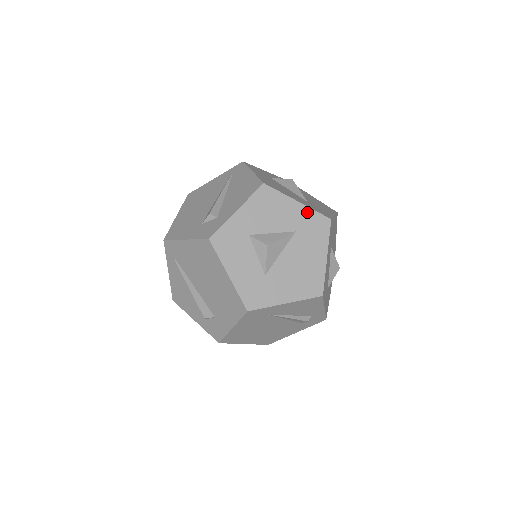
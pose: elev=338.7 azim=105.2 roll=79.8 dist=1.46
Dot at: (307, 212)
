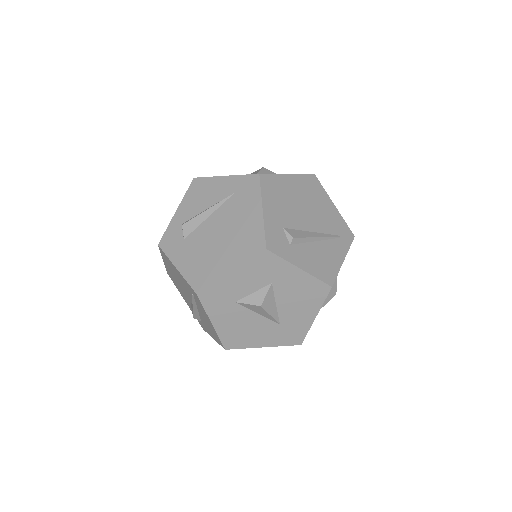
Dot at: (275, 345)
